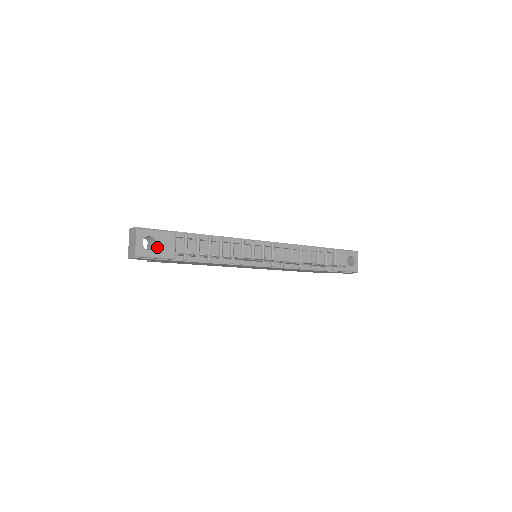
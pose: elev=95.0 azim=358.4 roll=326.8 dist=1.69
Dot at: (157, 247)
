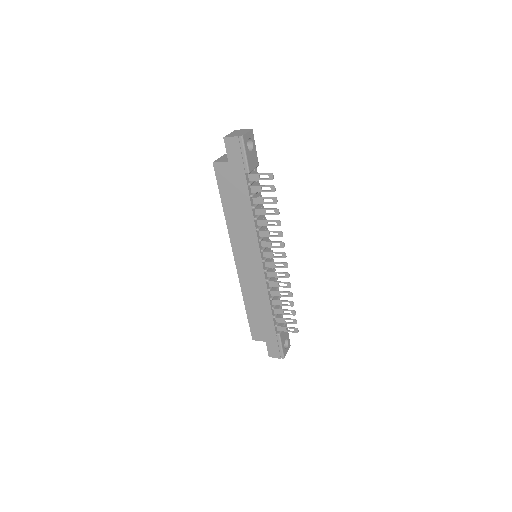
Dot at: (250, 153)
